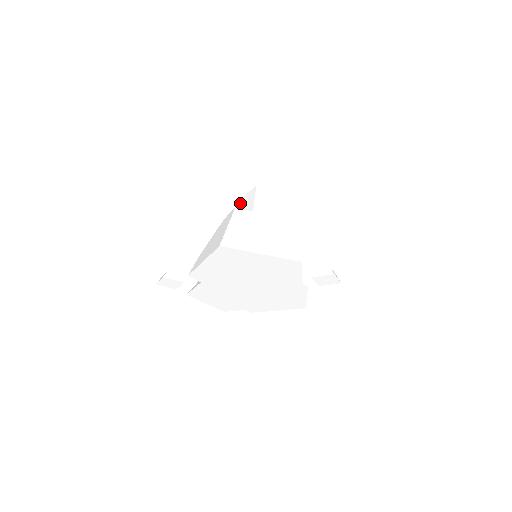
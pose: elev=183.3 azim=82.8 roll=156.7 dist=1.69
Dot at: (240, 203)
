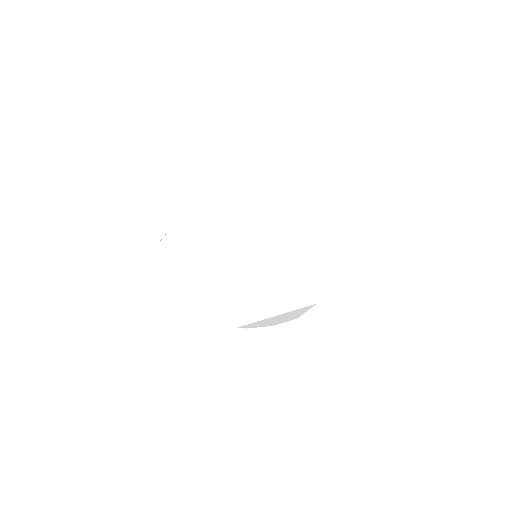
Dot at: occluded
